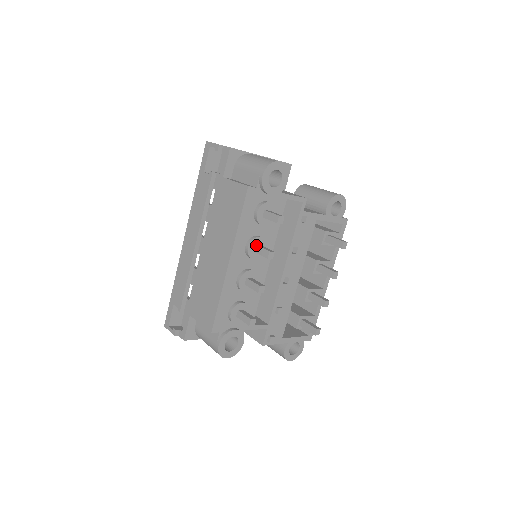
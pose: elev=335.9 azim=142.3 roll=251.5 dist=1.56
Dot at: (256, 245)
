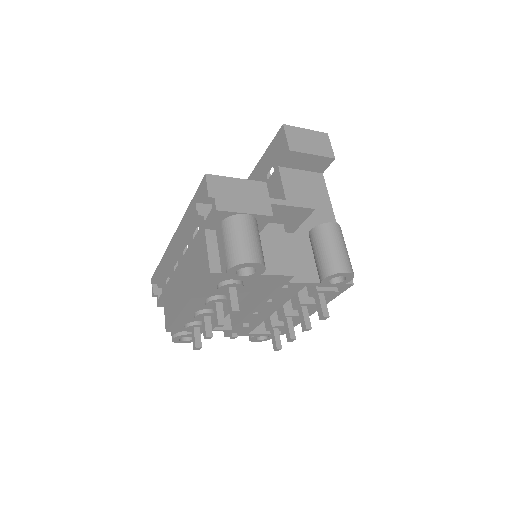
Dot at: (215, 304)
